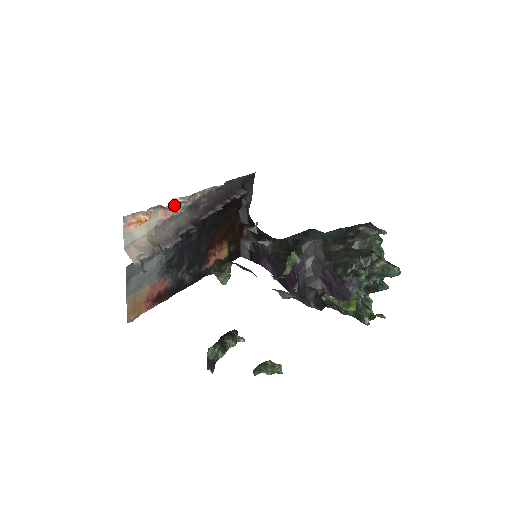
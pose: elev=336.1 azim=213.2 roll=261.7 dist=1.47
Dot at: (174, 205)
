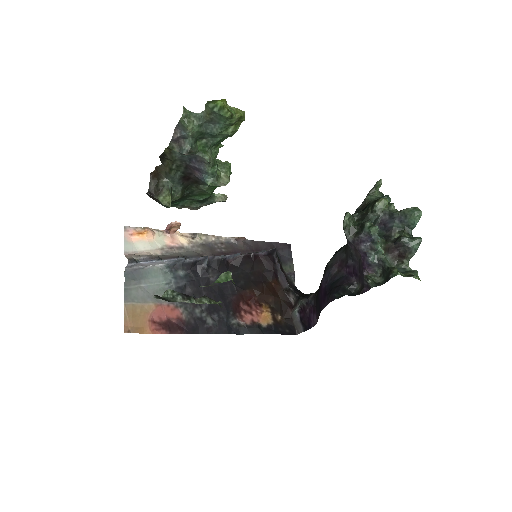
Dot at: (183, 238)
